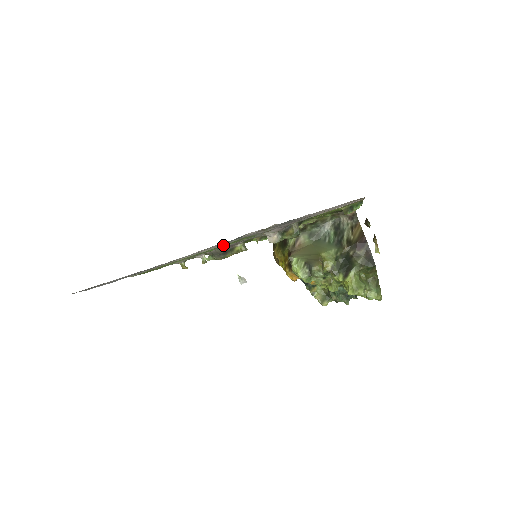
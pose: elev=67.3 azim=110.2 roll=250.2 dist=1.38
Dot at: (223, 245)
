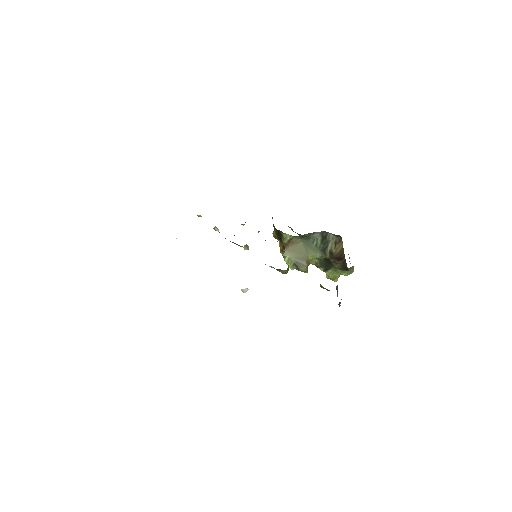
Dot at: occluded
